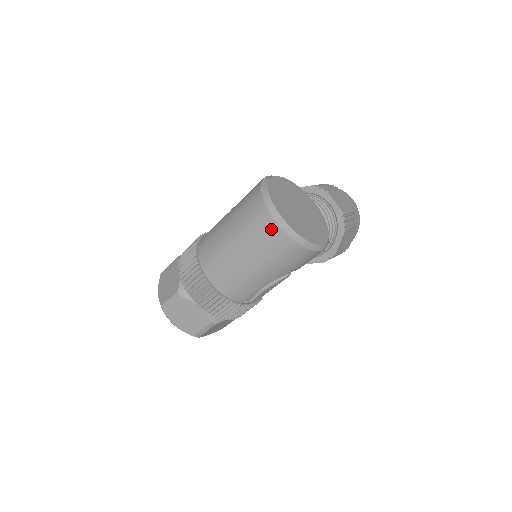
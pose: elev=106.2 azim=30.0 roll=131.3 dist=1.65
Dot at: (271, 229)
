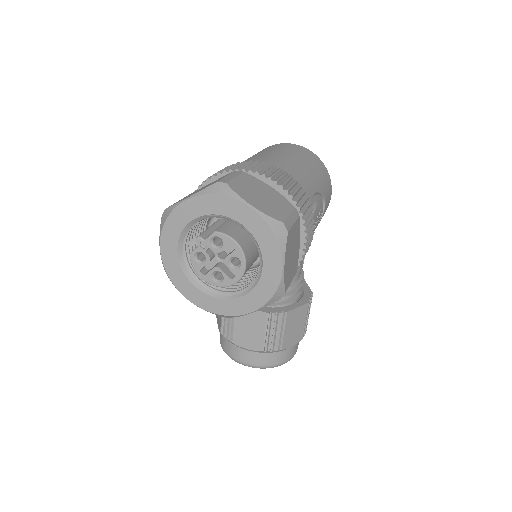
Dot at: (297, 147)
